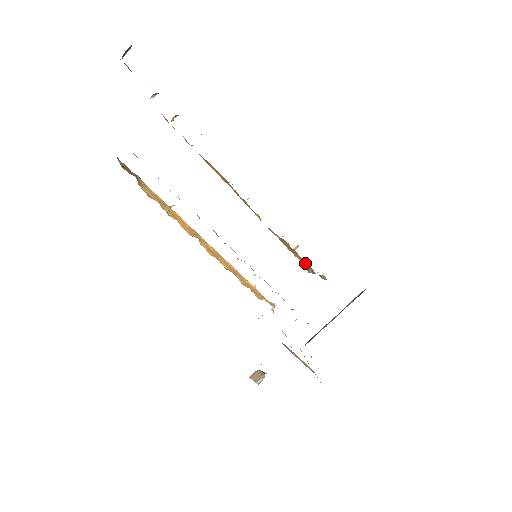
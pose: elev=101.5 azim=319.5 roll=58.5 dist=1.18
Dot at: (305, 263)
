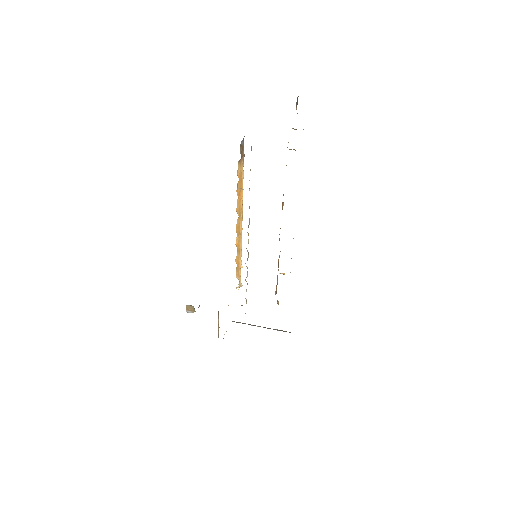
Dot at: occluded
